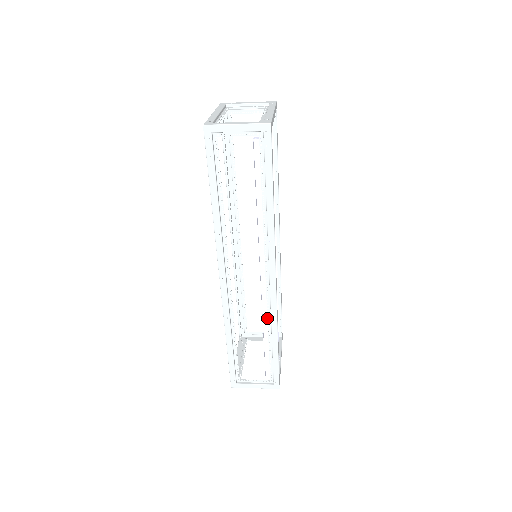
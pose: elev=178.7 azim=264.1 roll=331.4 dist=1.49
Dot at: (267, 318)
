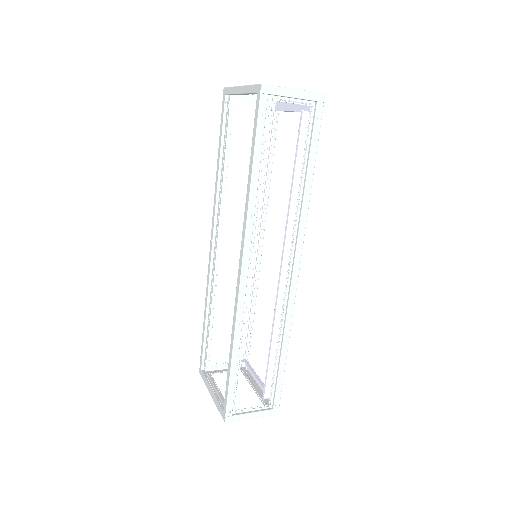
Dot at: (280, 322)
